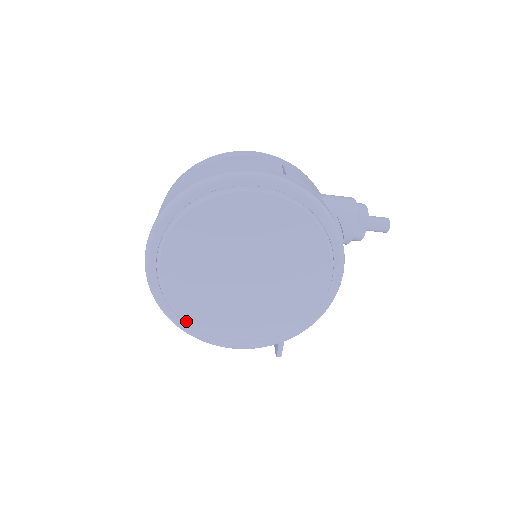
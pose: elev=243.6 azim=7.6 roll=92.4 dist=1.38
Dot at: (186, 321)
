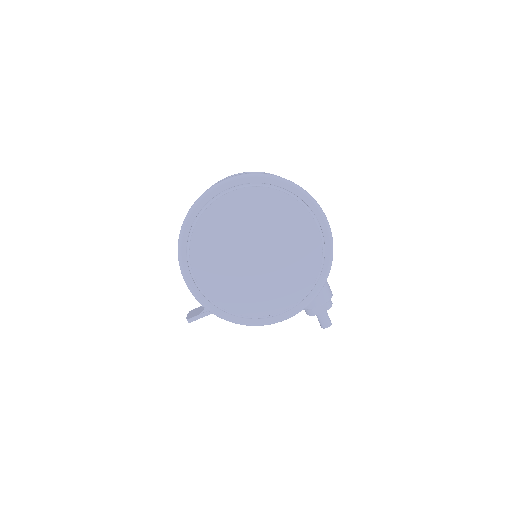
Dot at: (192, 234)
